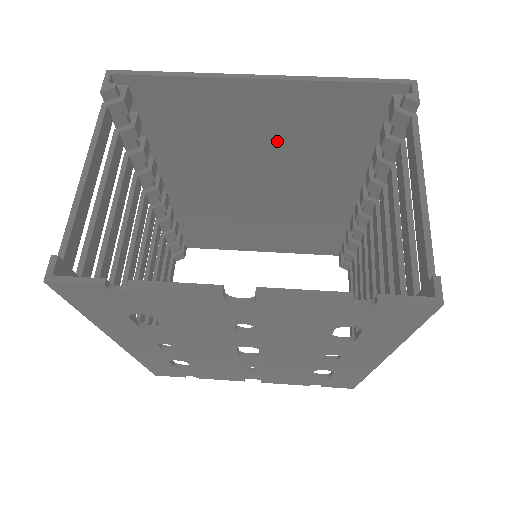
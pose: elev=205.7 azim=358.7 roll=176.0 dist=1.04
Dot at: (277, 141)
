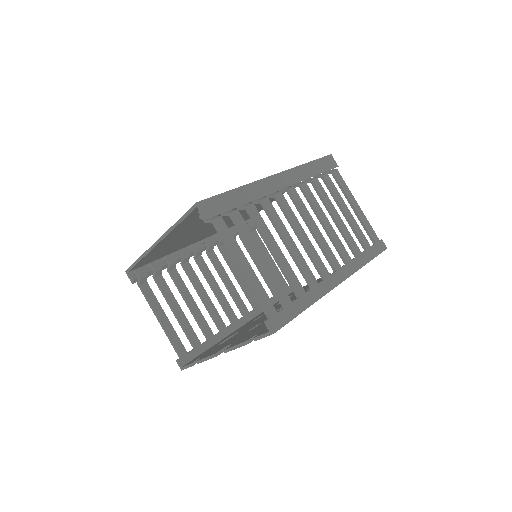
Dot at: (200, 224)
